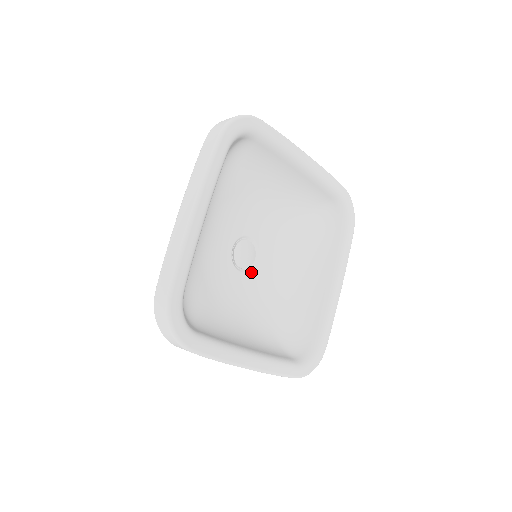
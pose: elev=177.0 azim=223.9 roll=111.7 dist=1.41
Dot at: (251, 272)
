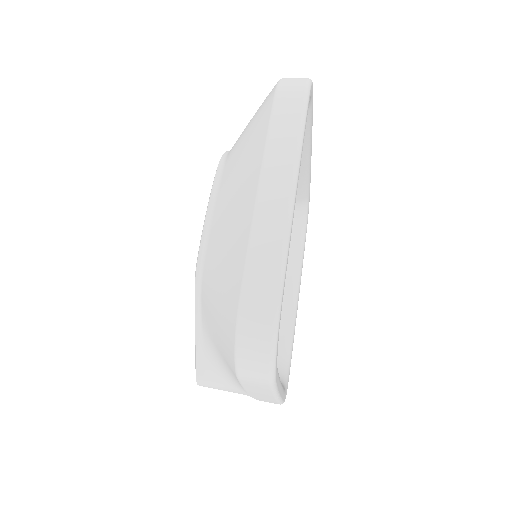
Dot at: occluded
